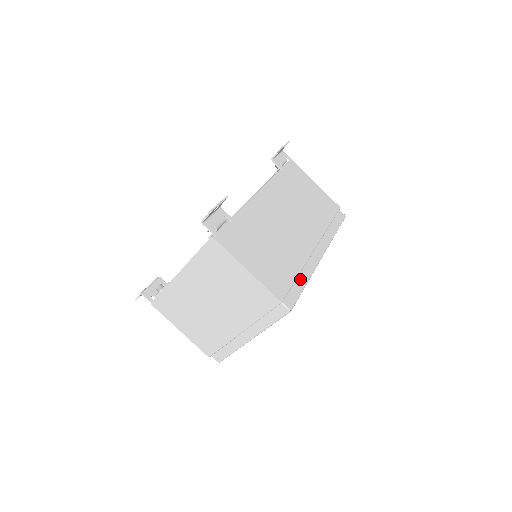
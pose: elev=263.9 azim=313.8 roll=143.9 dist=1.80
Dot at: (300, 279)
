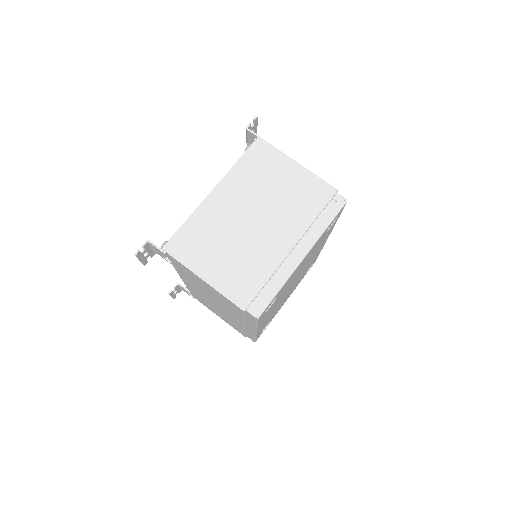
Dot at: occluded
